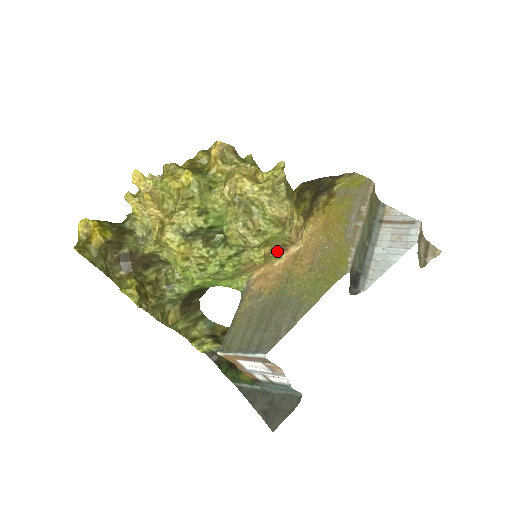
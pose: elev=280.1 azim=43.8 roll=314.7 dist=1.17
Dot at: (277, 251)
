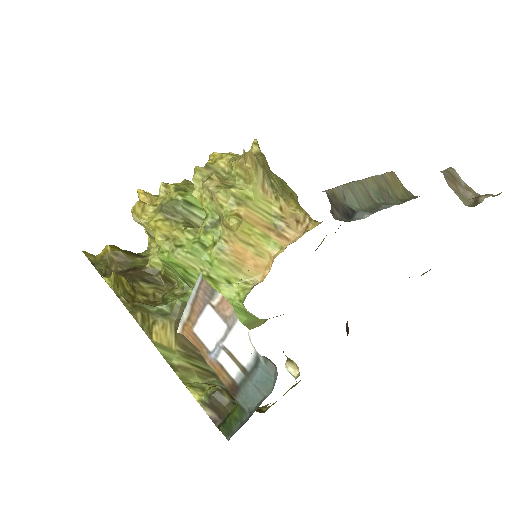
Dot at: (269, 233)
